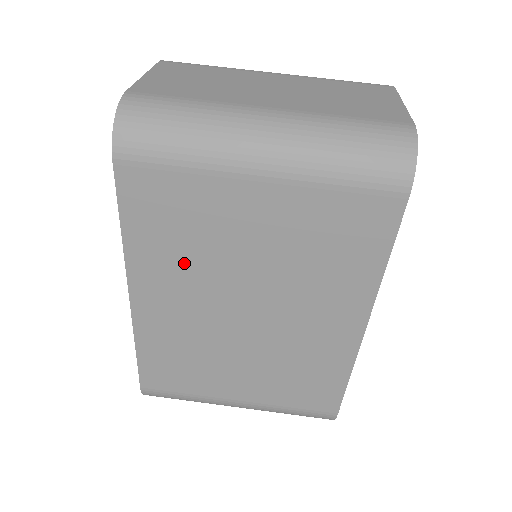
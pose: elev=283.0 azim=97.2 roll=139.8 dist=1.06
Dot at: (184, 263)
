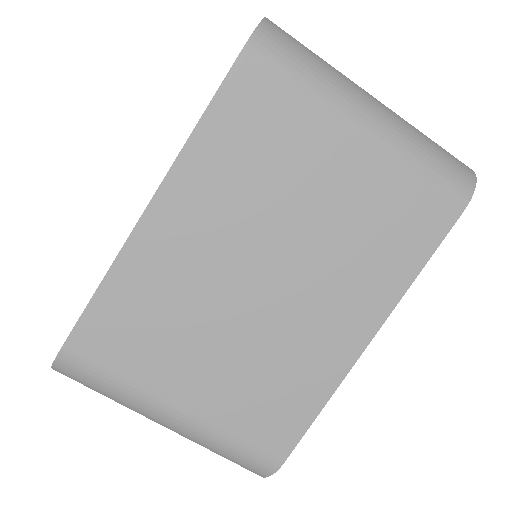
Dot at: (238, 189)
